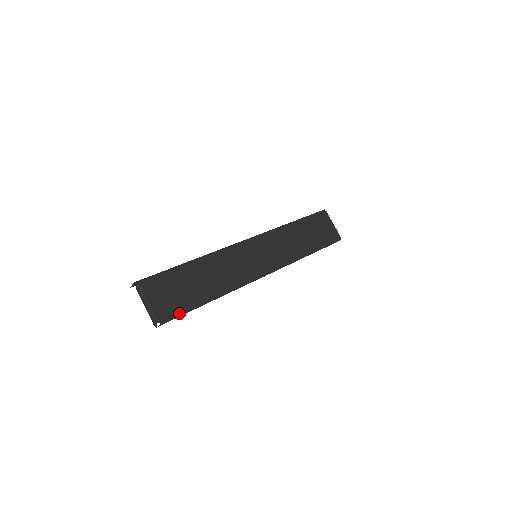
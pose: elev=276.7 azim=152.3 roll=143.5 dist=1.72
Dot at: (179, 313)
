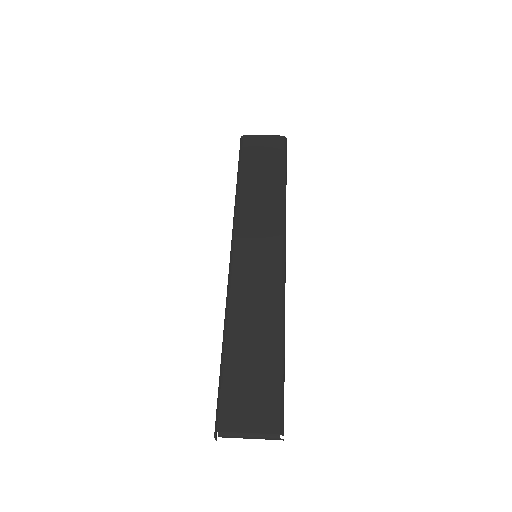
Dot at: (280, 401)
